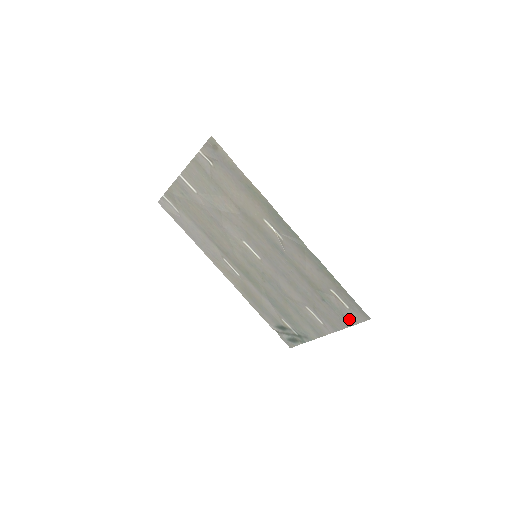
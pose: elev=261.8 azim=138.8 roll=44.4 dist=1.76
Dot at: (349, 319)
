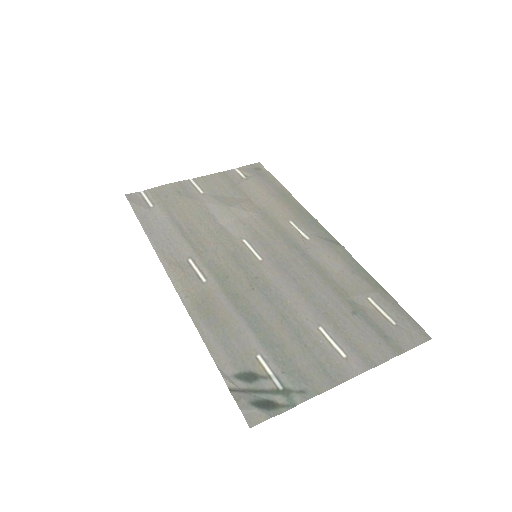
Dot at: (396, 342)
